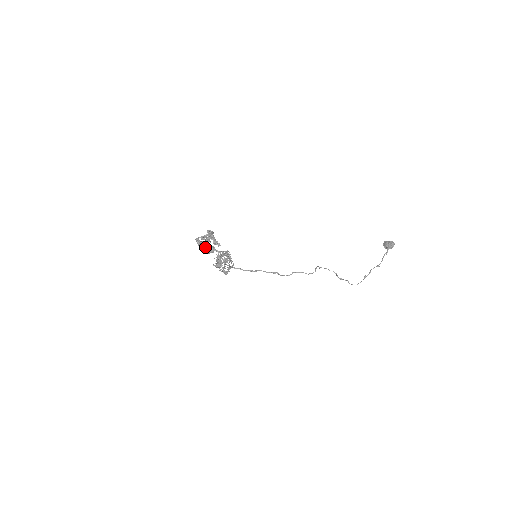
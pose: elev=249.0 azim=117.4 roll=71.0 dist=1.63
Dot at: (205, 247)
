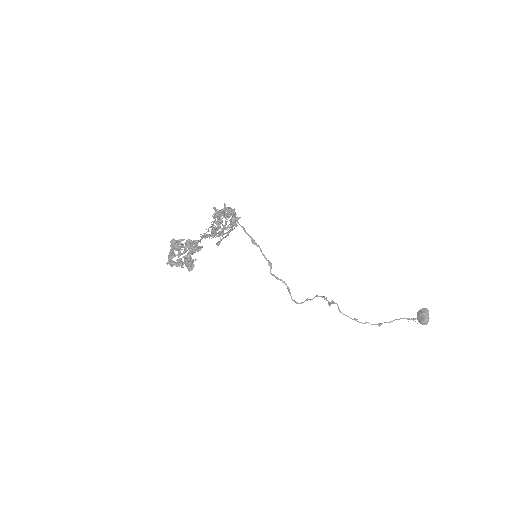
Dot at: (178, 250)
